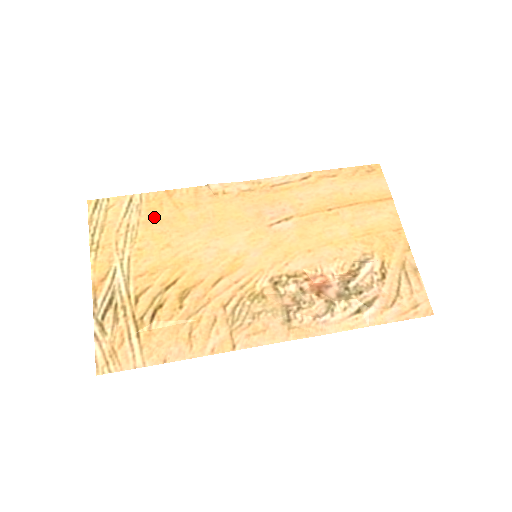
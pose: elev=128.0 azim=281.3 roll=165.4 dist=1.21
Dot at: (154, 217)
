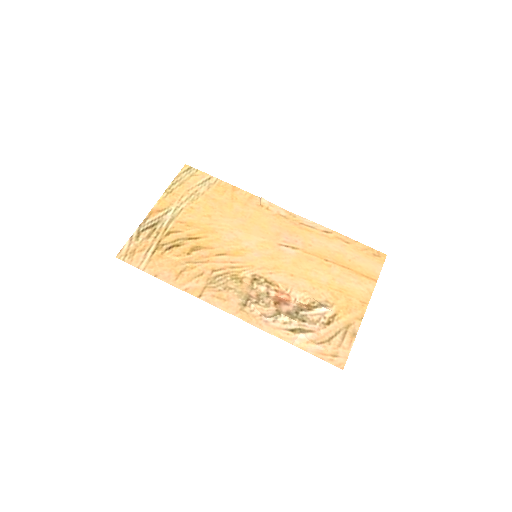
Dot at: (214, 196)
